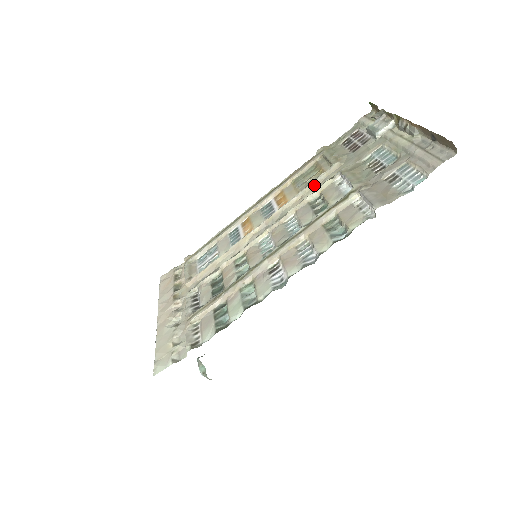
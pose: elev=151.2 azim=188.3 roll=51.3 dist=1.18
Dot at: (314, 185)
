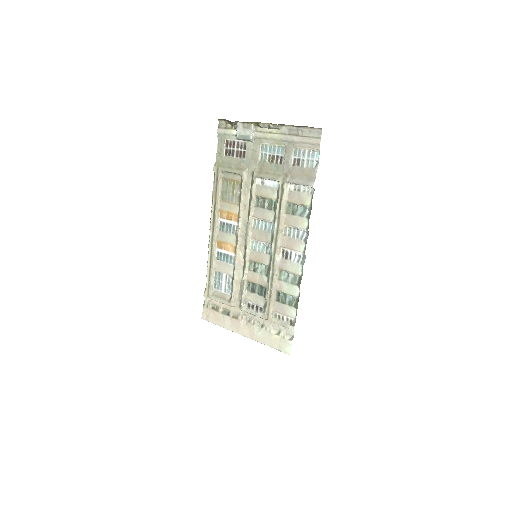
Dot at: (244, 194)
